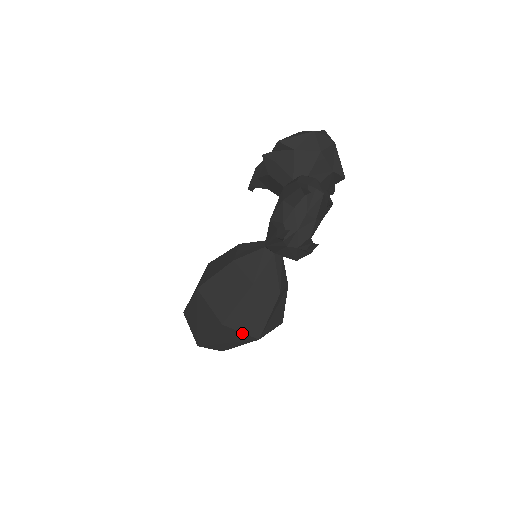
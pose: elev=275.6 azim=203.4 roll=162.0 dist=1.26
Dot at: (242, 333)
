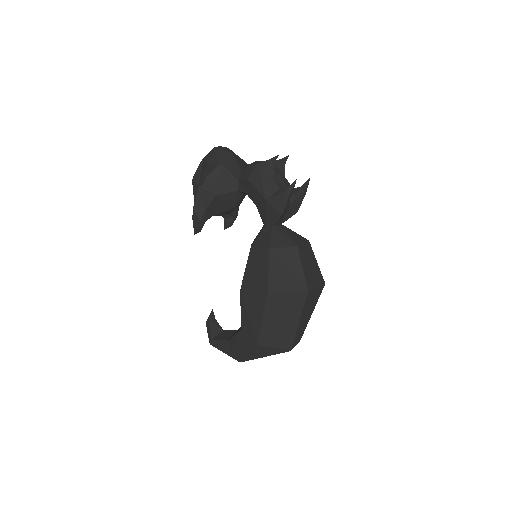
Dot at: (317, 288)
